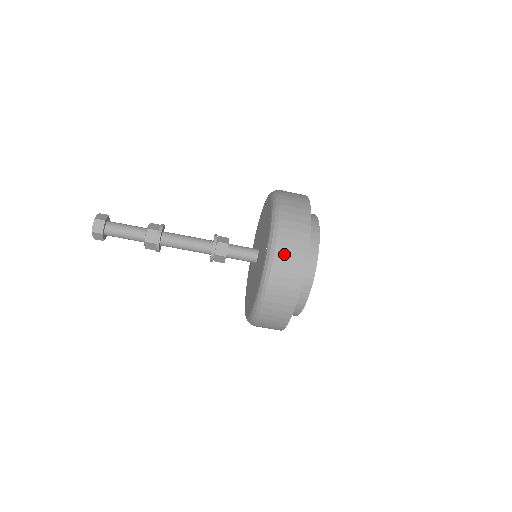
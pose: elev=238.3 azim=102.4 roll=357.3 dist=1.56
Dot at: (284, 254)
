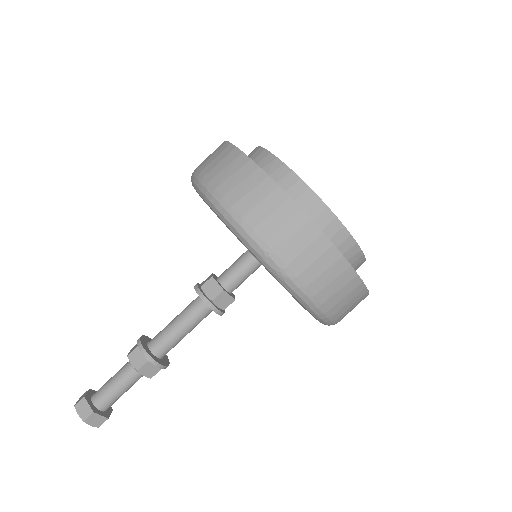
Dot at: (237, 199)
